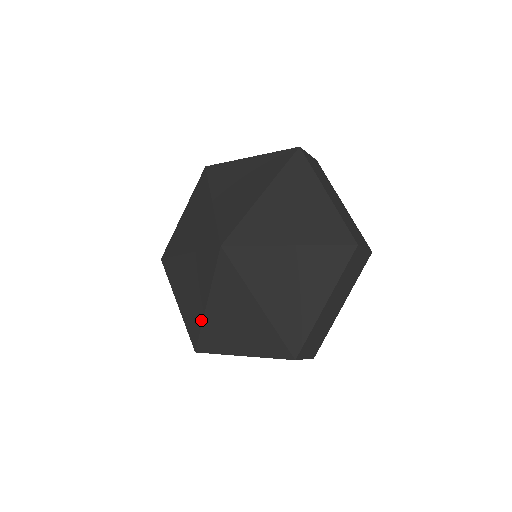
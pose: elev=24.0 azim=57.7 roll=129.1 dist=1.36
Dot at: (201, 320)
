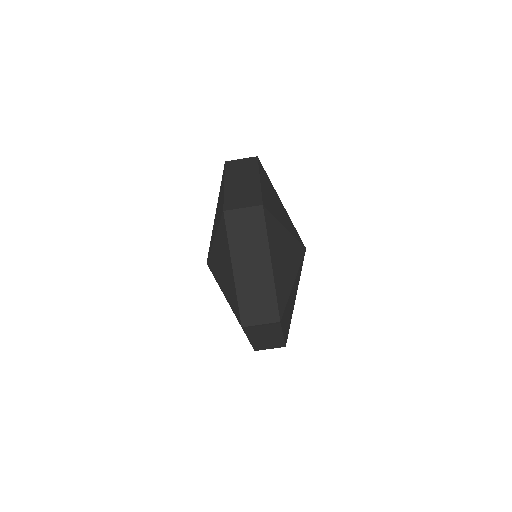
Dot at: occluded
